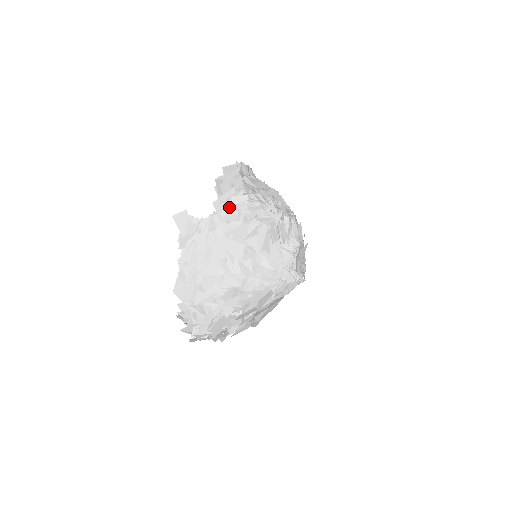
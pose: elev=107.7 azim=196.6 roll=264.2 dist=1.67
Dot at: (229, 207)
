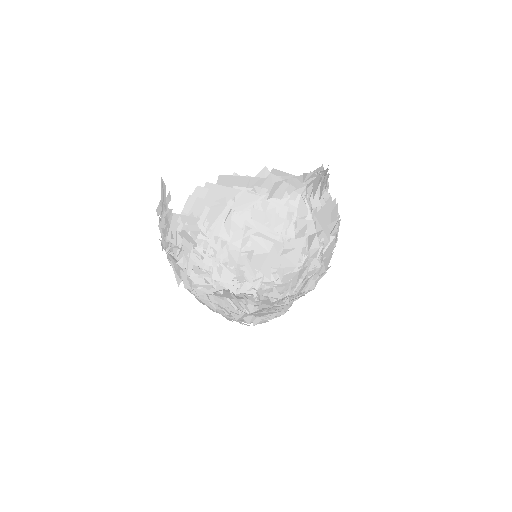
Dot at: (180, 234)
